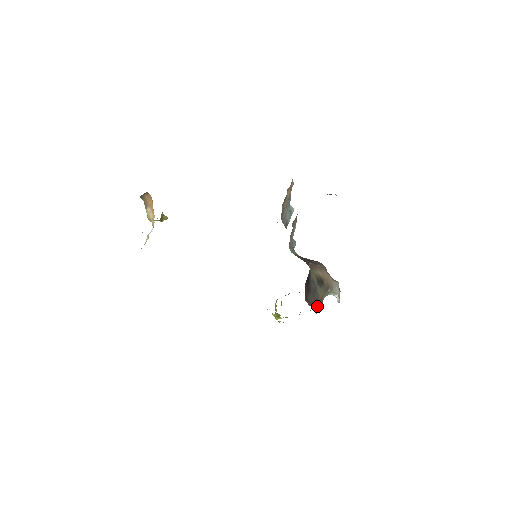
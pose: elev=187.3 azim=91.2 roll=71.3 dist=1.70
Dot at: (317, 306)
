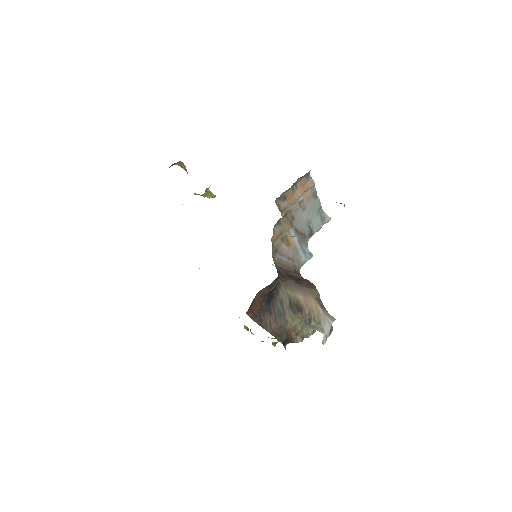
Dot at: (282, 334)
